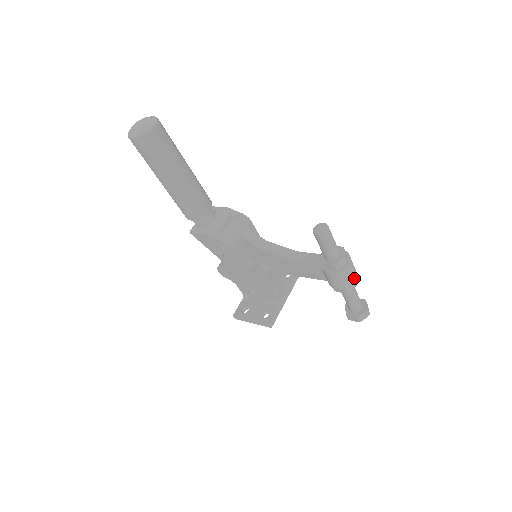
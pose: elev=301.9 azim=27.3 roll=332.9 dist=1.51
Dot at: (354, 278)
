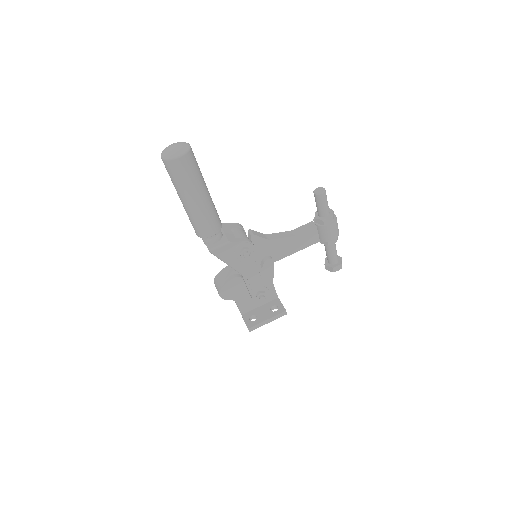
Dot at: occluded
